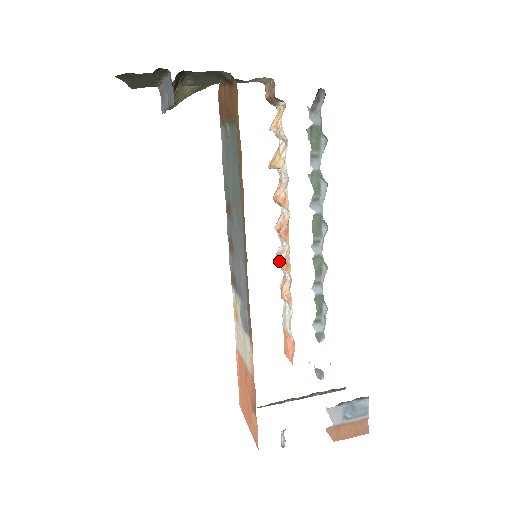
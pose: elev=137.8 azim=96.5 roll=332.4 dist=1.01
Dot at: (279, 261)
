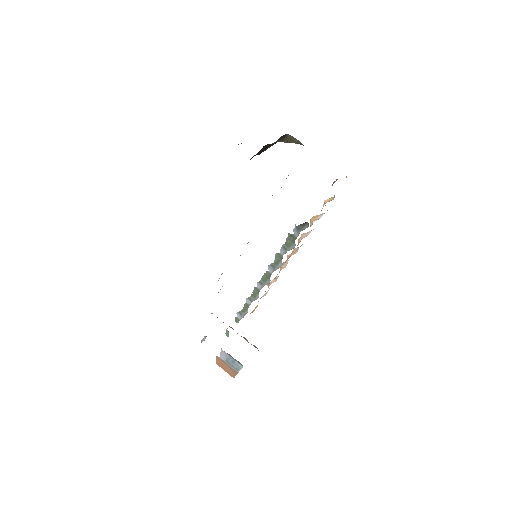
Dot at: (281, 266)
